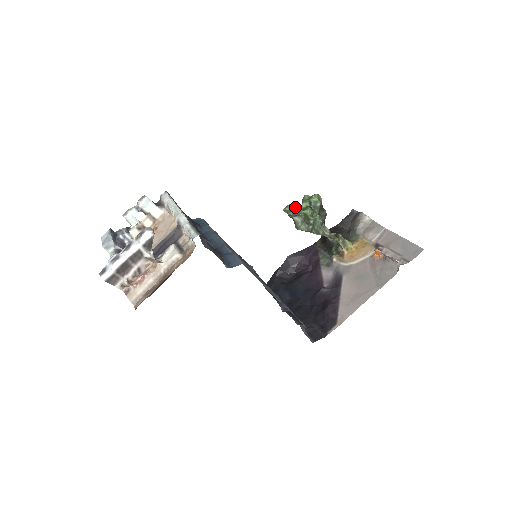
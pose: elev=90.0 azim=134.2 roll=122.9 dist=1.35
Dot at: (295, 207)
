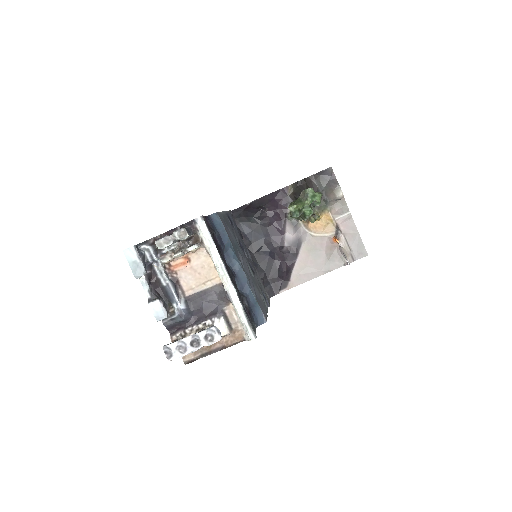
Dot at: (300, 208)
